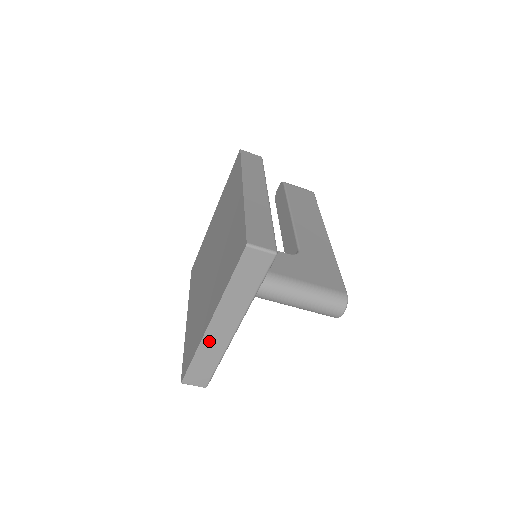
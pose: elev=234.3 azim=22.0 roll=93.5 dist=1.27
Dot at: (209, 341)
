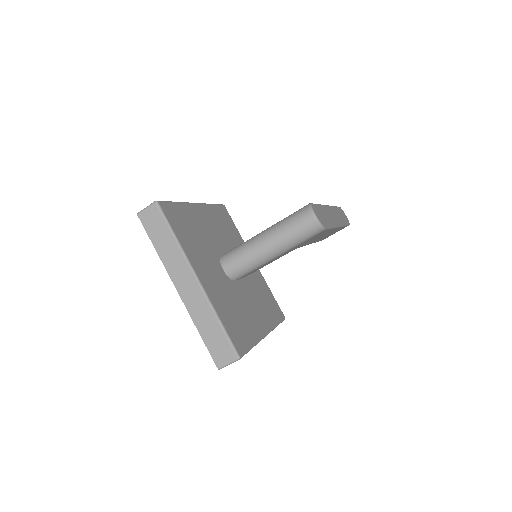
Dot at: (193, 307)
